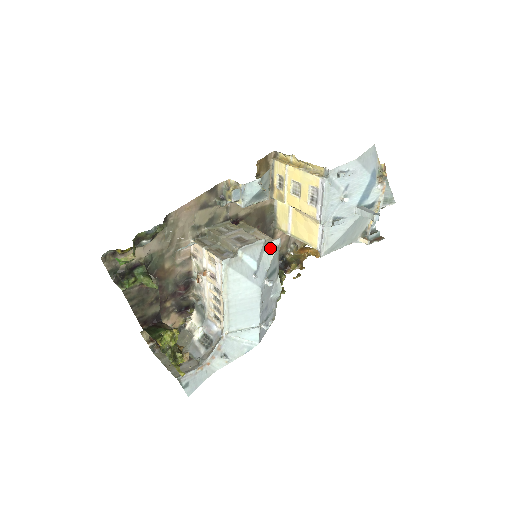
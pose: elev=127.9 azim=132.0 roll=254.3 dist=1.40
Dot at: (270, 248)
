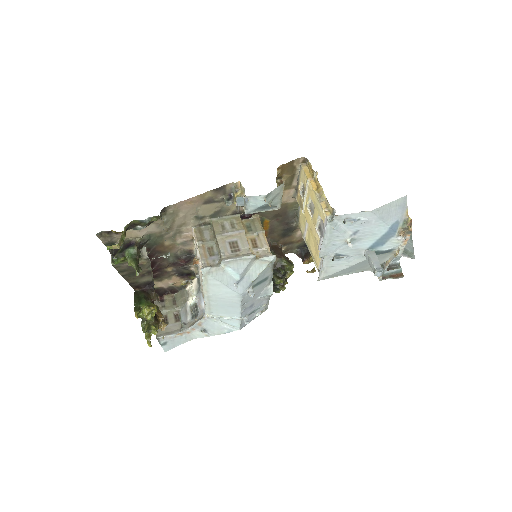
Dot at: (260, 263)
